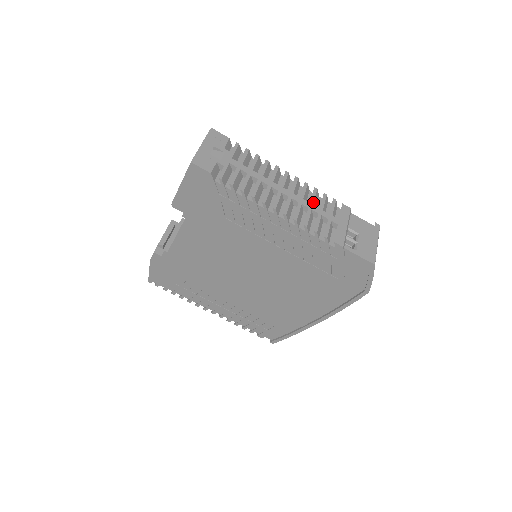
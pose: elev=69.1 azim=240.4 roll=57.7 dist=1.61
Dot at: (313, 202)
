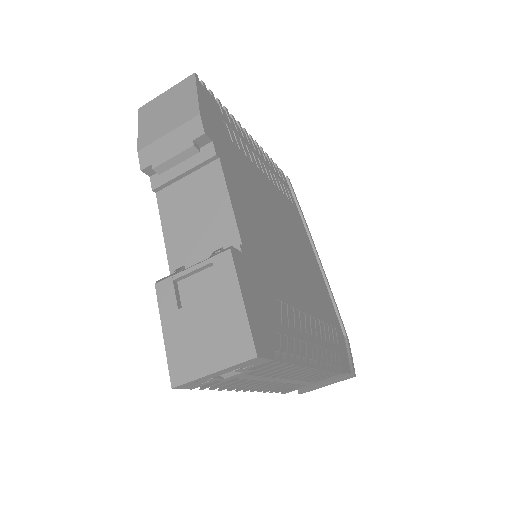
Dot at: occluded
